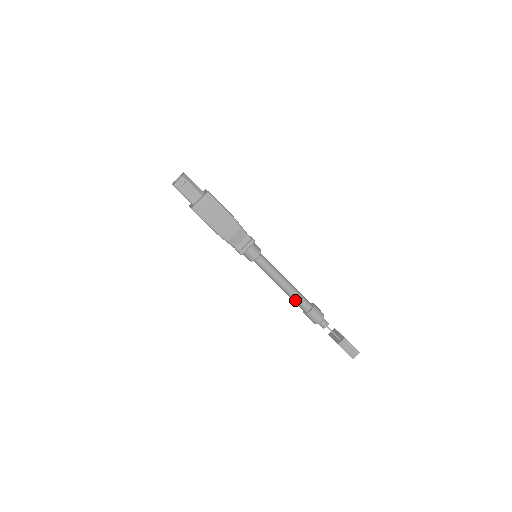
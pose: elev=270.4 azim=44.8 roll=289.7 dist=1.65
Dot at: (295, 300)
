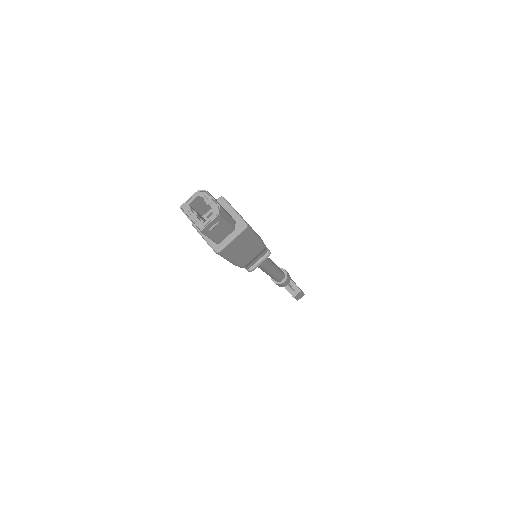
Dot at: (274, 278)
